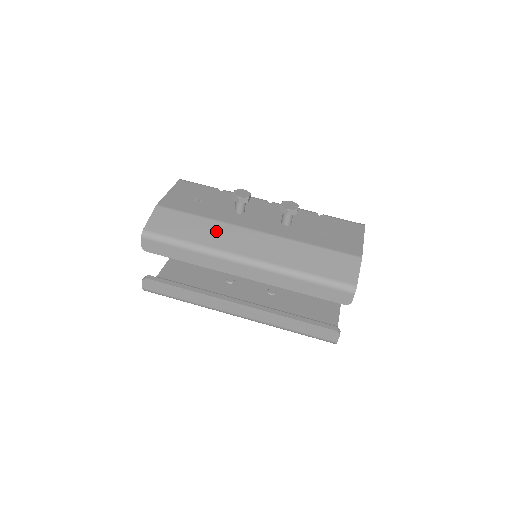
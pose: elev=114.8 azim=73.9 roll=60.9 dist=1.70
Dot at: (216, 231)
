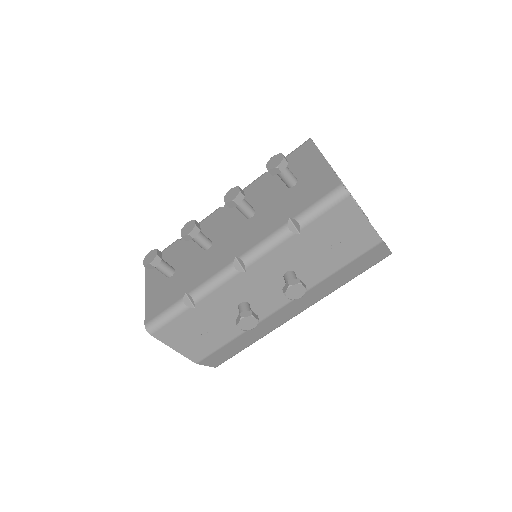
Dot at: (258, 330)
